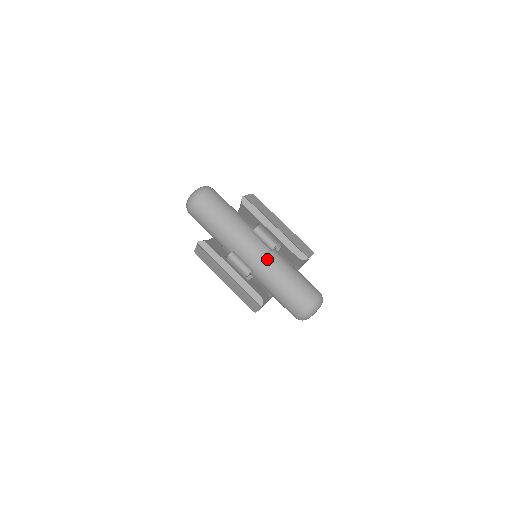
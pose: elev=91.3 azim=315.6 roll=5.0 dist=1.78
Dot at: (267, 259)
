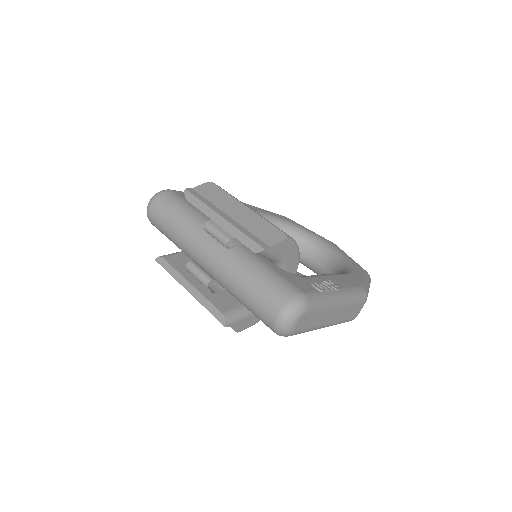
Dot at: (222, 262)
